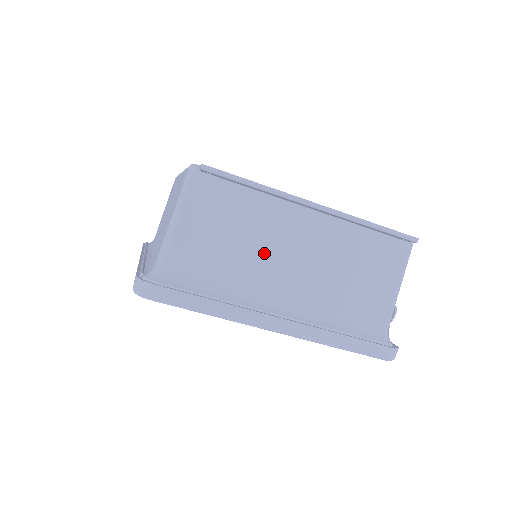
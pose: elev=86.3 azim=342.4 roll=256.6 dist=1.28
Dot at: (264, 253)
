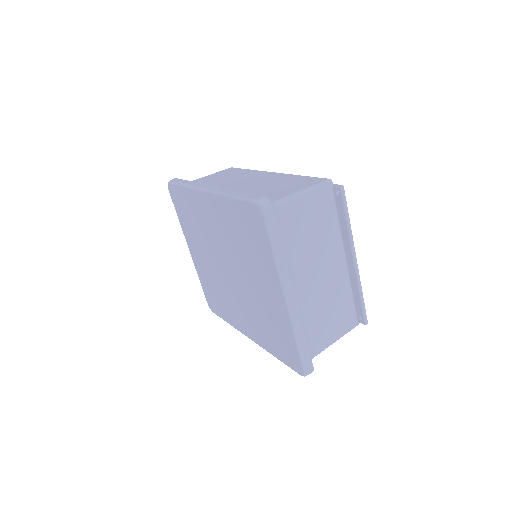
Dot at: (314, 255)
